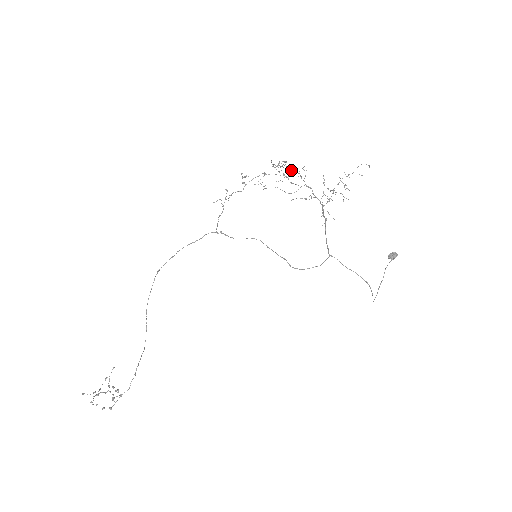
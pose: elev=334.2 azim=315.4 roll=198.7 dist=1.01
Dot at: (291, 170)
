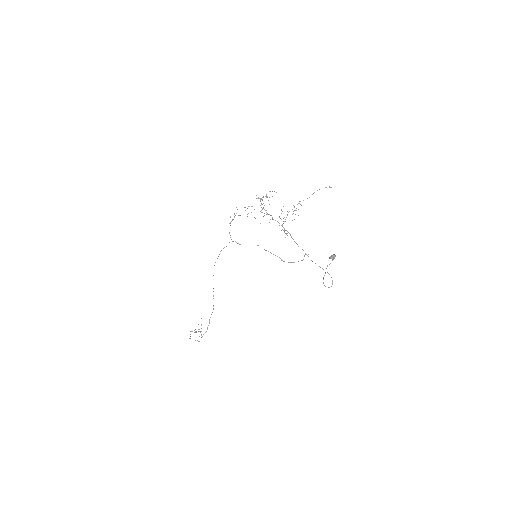
Dot at: occluded
